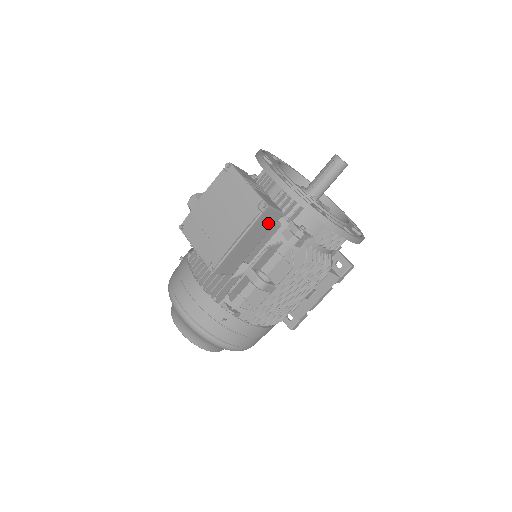
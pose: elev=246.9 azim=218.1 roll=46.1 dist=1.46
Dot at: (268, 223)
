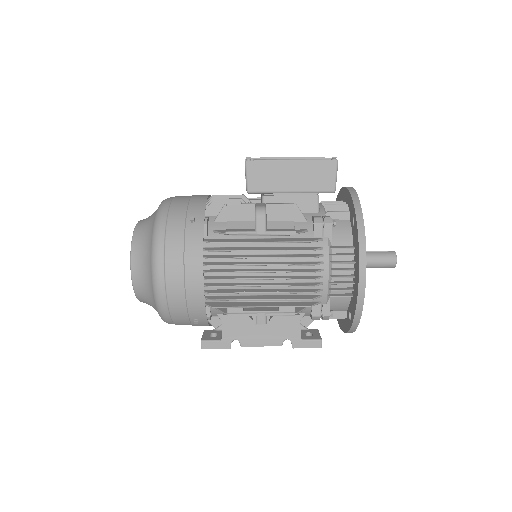
Dot at: (320, 180)
